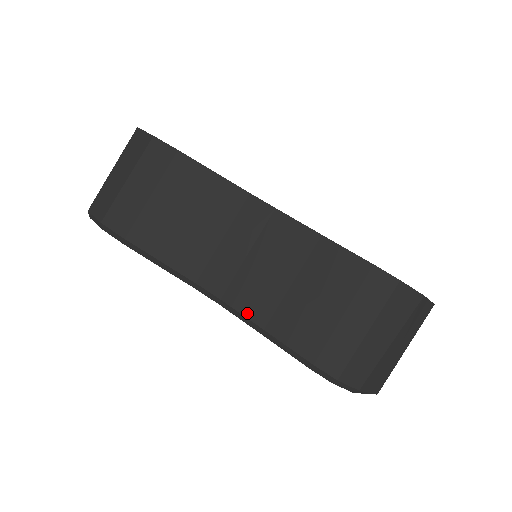
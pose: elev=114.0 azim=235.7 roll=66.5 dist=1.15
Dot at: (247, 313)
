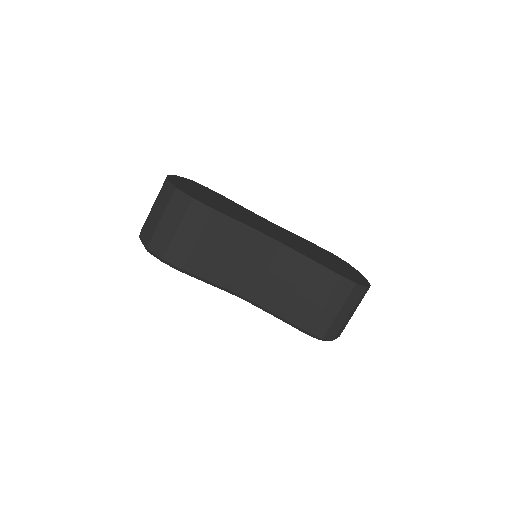
Dot at: (267, 307)
